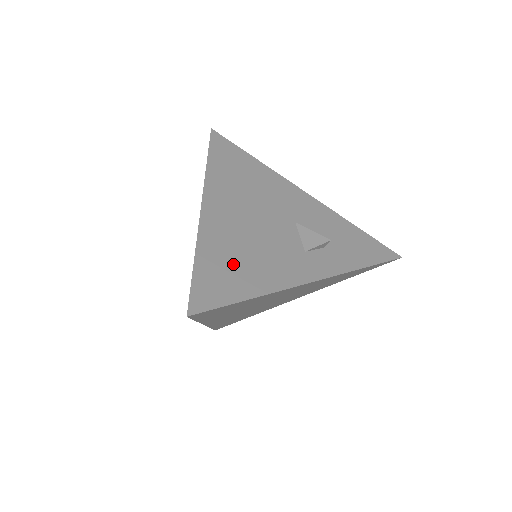
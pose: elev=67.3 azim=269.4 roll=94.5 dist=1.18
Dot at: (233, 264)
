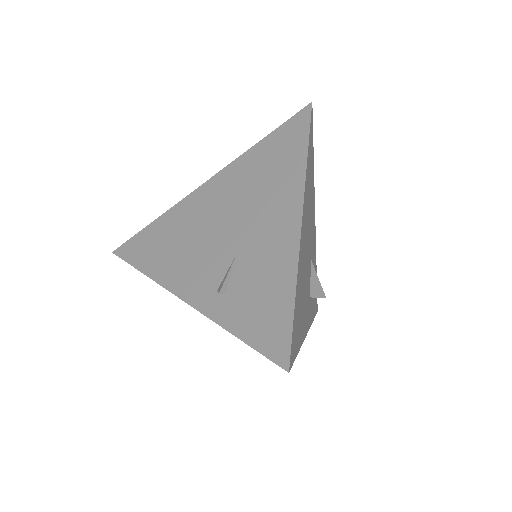
Dot at: (300, 306)
